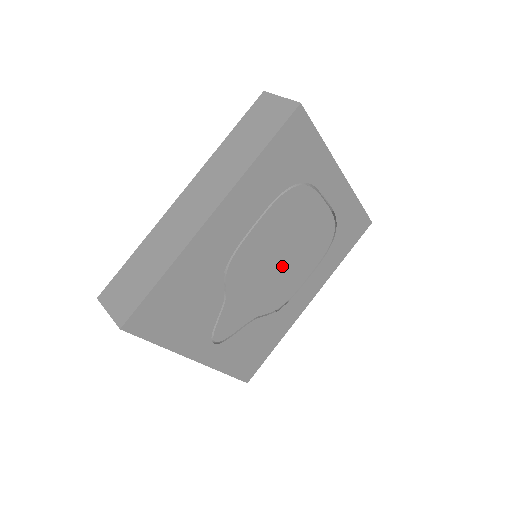
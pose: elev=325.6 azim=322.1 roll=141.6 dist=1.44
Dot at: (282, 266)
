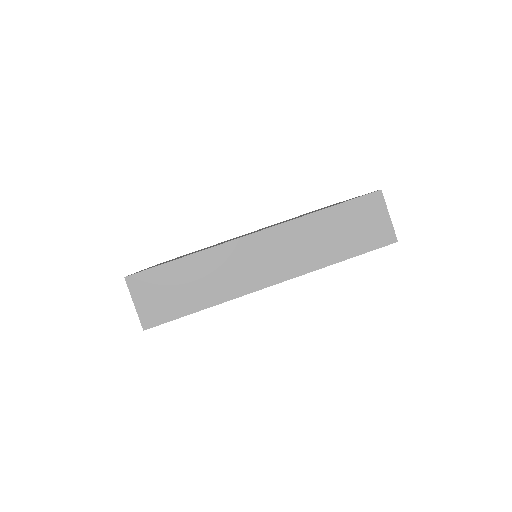
Dot at: occluded
